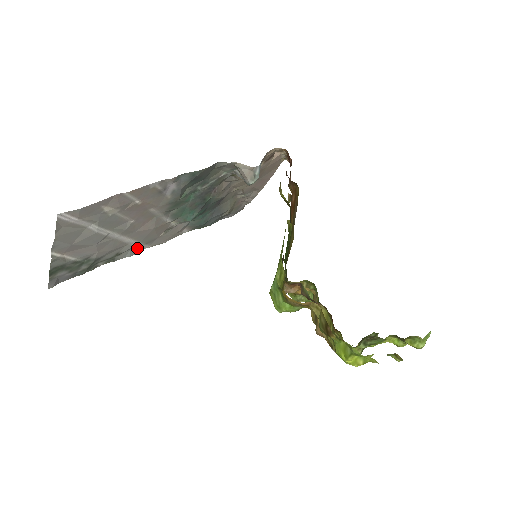
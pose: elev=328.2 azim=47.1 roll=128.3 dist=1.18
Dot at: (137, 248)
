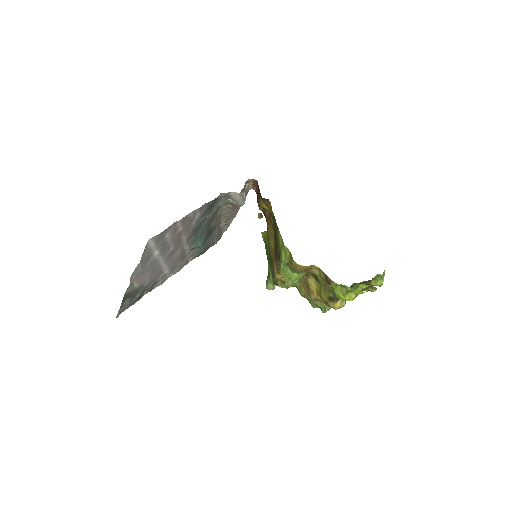
Dot at: (165, 277)
